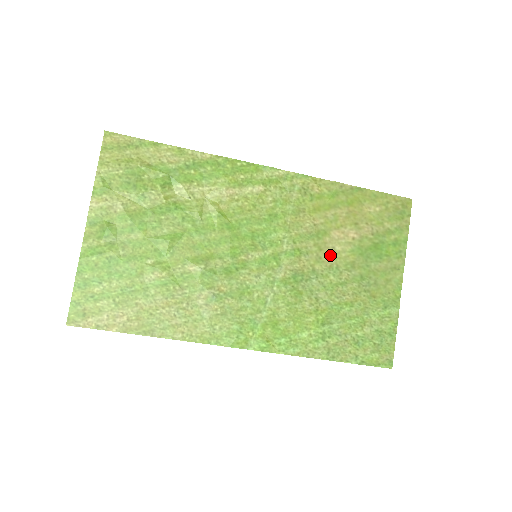
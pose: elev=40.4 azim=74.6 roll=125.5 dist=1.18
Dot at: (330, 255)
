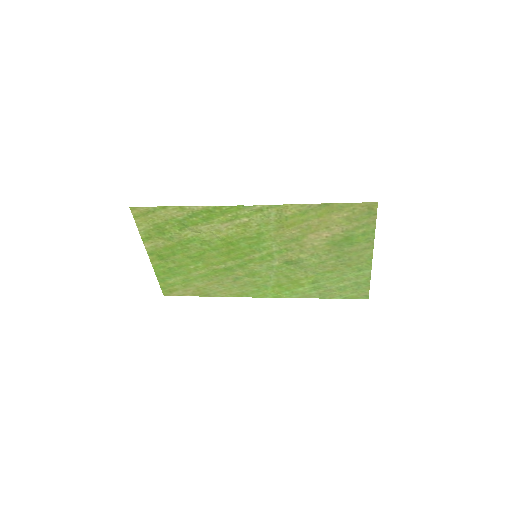
Dot at: (310, 248)
